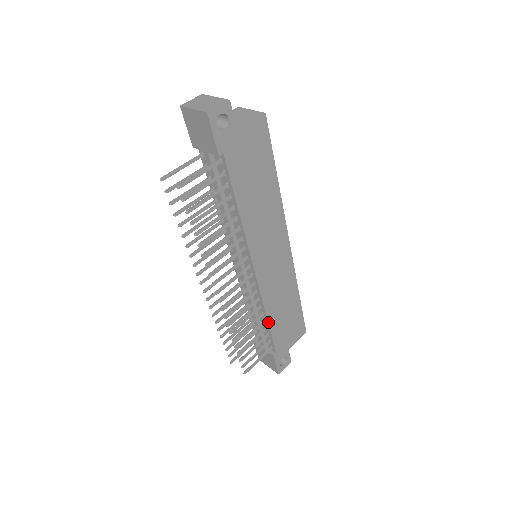
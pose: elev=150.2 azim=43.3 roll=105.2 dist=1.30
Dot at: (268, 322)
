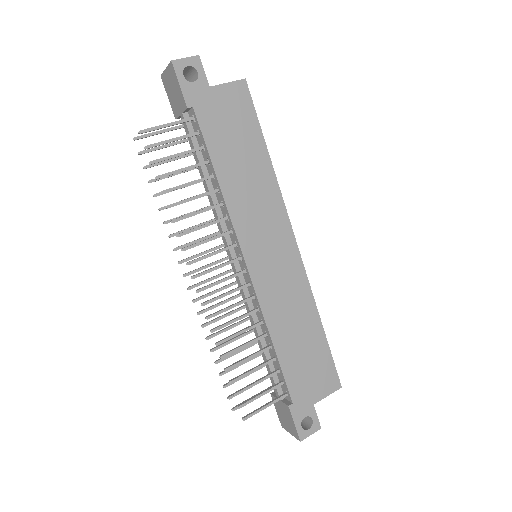
Dot at: (273, 346)
